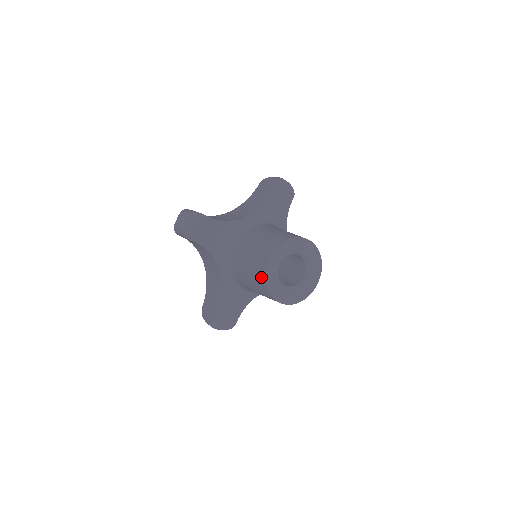
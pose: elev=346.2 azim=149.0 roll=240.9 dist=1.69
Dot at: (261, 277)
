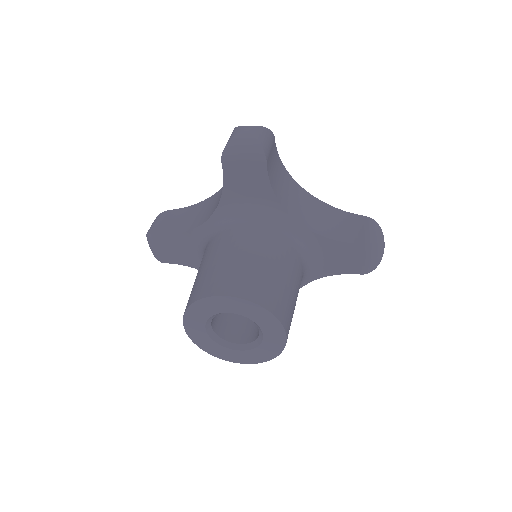
Dot at: (201, 291)
